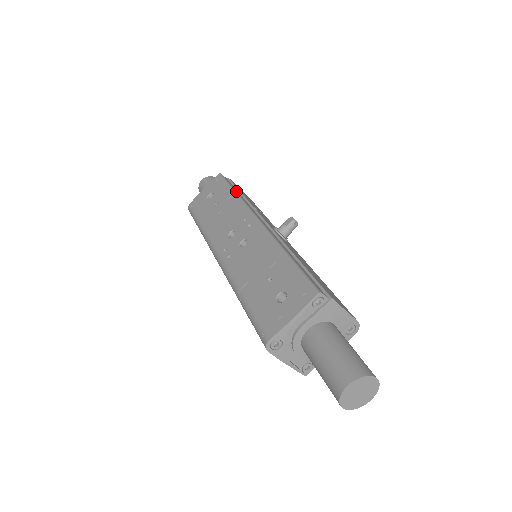
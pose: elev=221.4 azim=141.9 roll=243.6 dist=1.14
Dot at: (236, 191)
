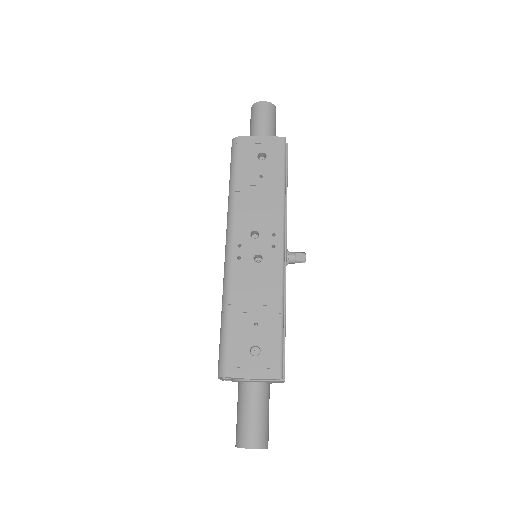
Dot at: occluded
